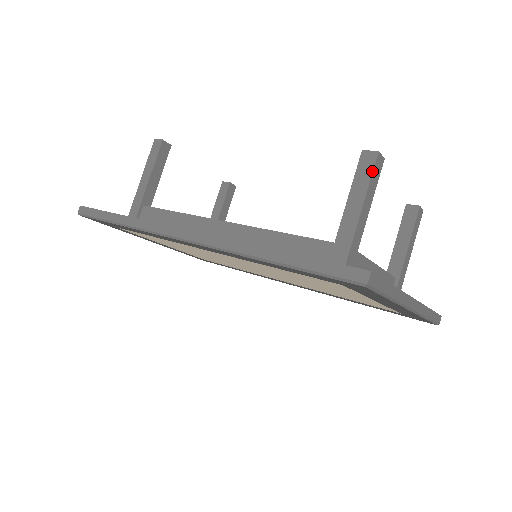
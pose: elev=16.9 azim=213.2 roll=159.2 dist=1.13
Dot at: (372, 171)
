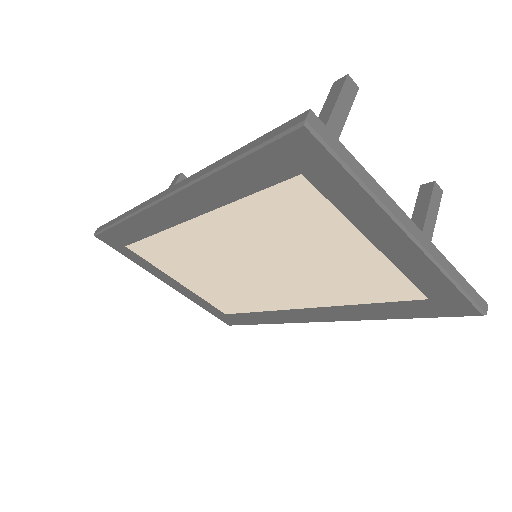
Dot at: (341, 89)
